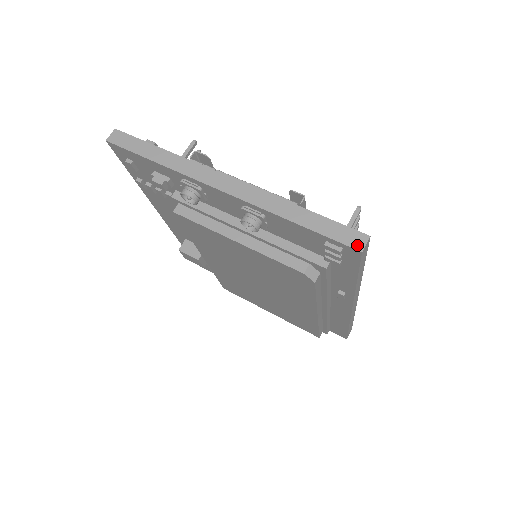
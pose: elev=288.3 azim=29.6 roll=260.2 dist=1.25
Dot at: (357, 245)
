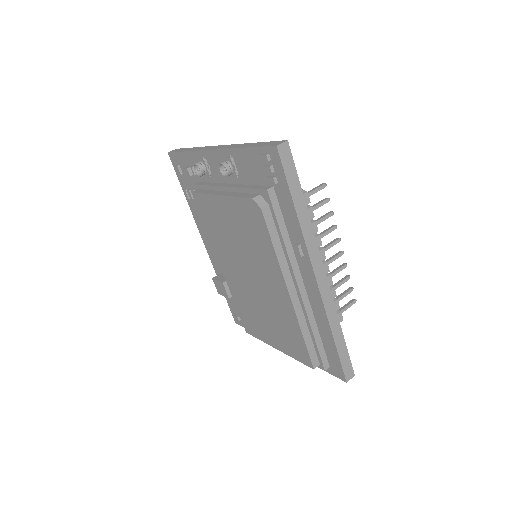
Dot at: (276, 144)
